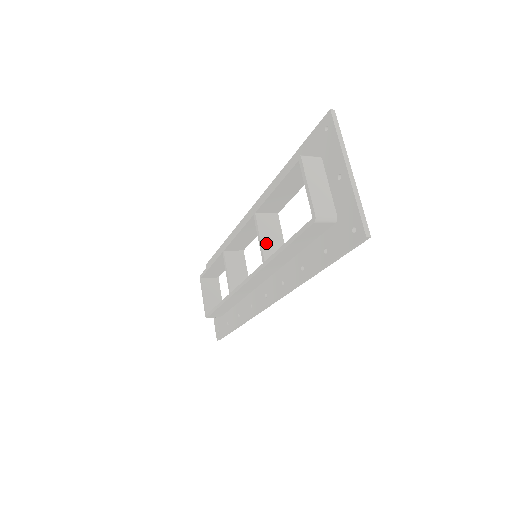
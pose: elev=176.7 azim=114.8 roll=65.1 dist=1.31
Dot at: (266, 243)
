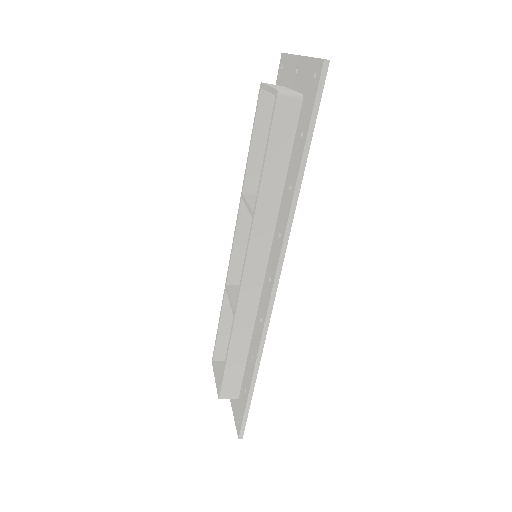
Dot at: occluded
